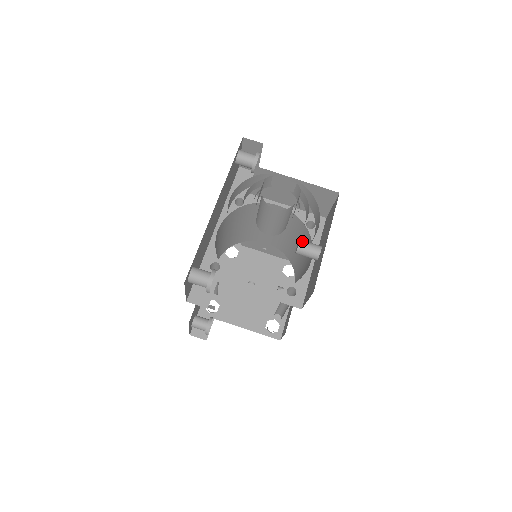
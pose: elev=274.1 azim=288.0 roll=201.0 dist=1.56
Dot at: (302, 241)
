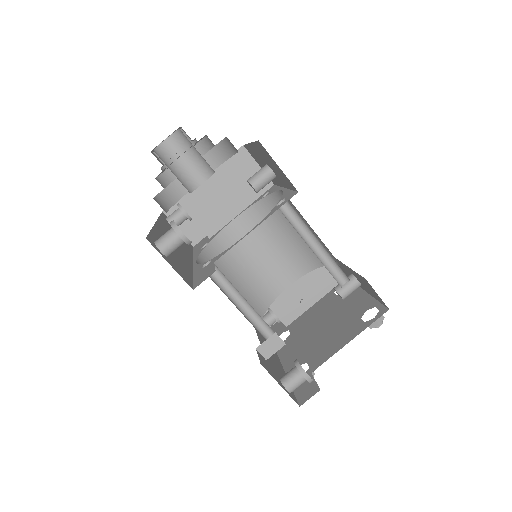
Dot at: occluded
